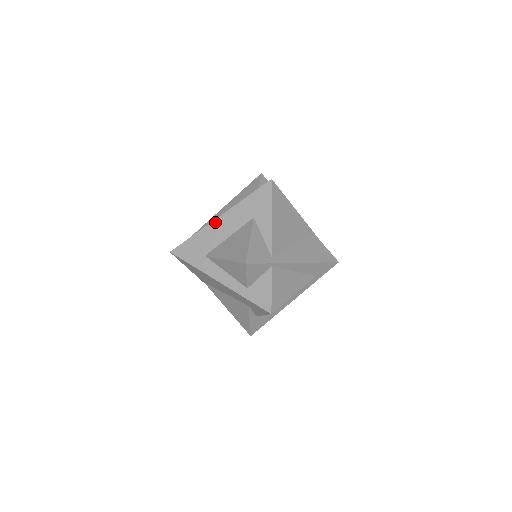
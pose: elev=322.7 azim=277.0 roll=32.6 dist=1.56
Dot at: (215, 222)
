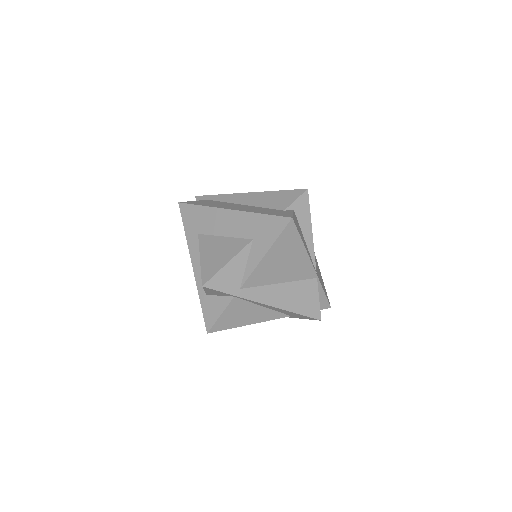
Dot at: (224, 211)
